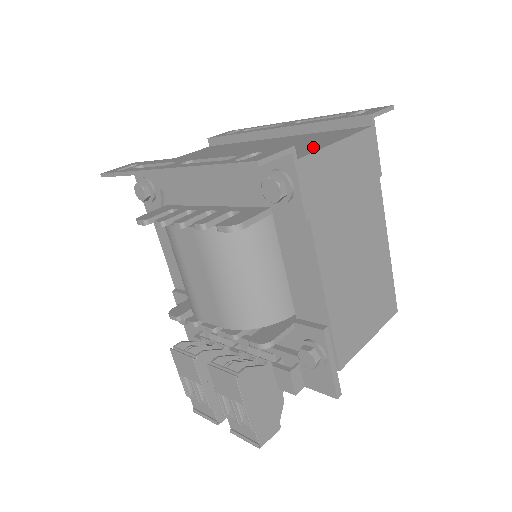
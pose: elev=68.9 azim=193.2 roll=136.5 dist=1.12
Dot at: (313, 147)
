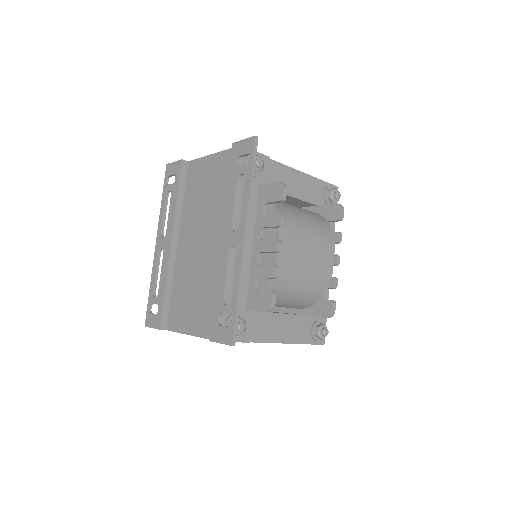
Dot at: (183, 323)
